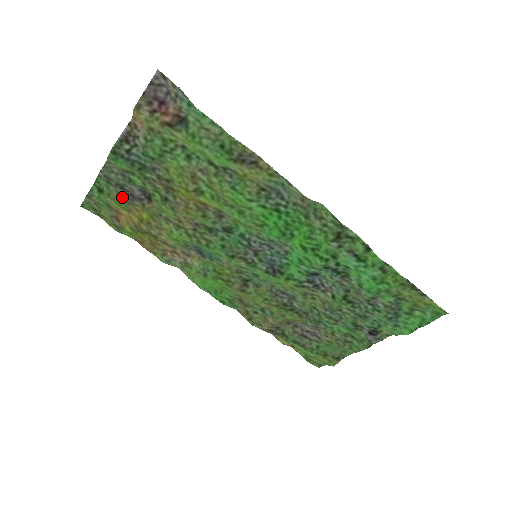
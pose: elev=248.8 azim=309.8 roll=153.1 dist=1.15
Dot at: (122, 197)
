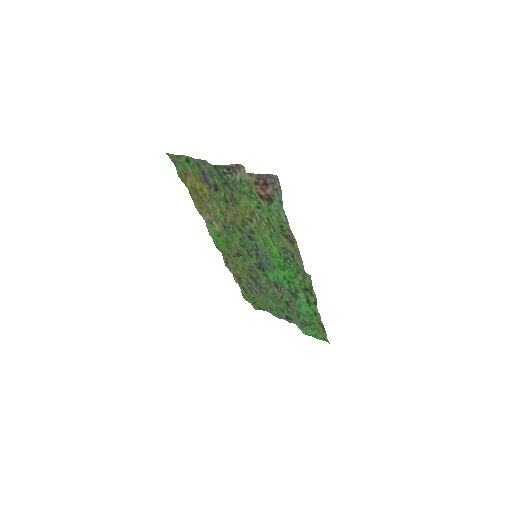
Dot at: (199, 176)
